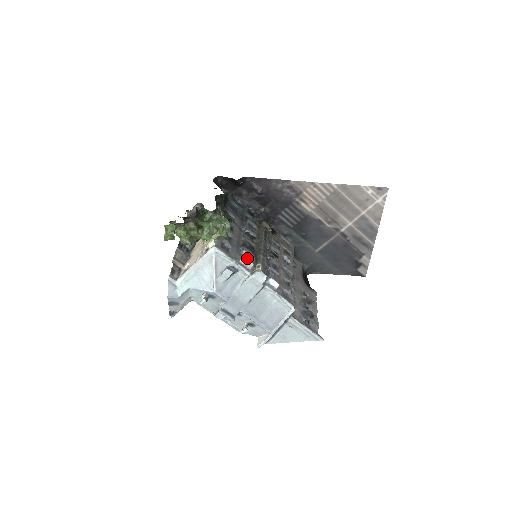
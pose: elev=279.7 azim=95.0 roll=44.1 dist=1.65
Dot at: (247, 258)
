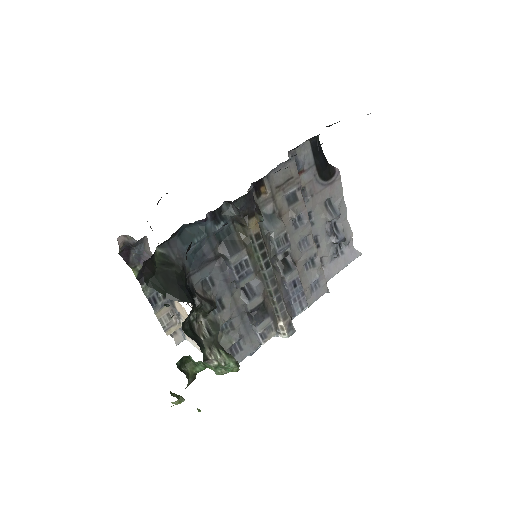
Dot at: (266, 338)
